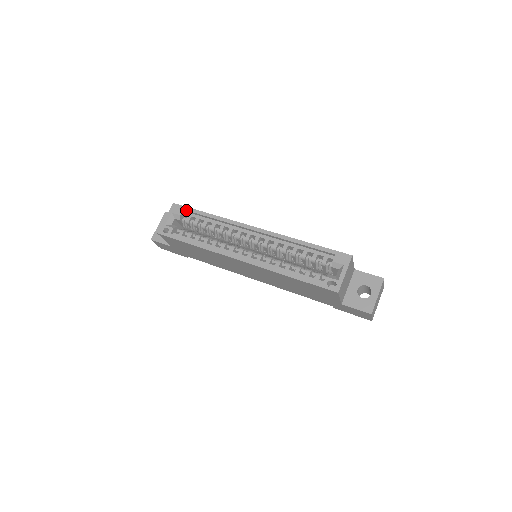
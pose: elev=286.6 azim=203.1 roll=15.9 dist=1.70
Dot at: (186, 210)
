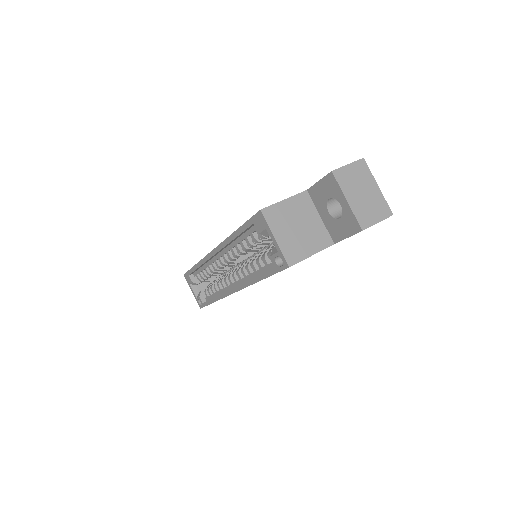
Dot at: (189, 275)
